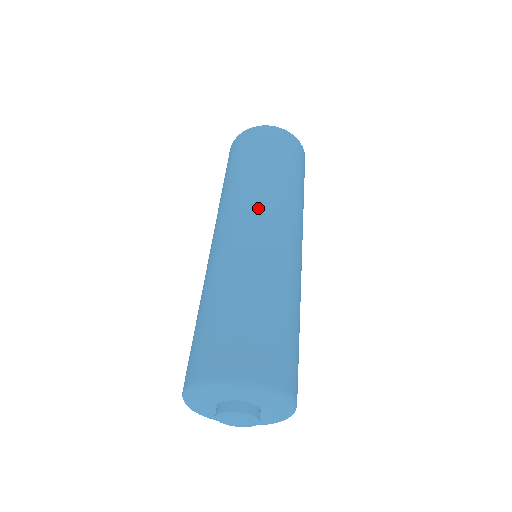
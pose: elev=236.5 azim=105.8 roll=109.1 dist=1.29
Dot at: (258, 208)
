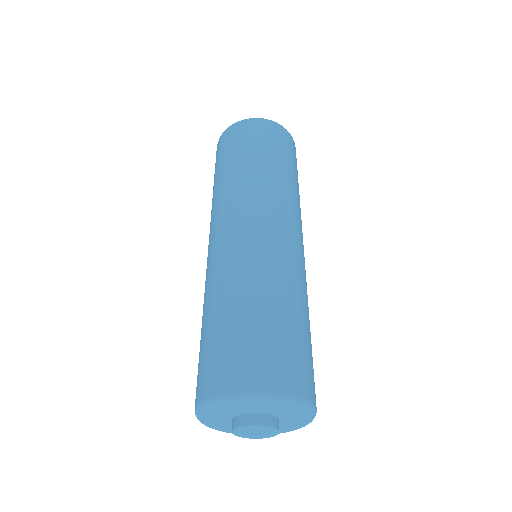
Dot at: (243, 207)
